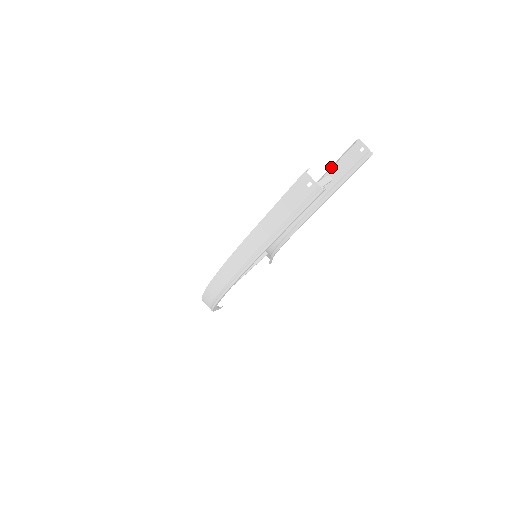
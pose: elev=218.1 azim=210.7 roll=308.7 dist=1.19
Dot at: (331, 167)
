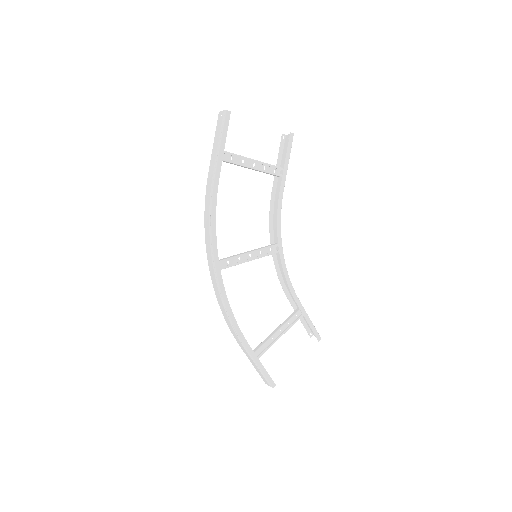
Dot at: (279, 161)
